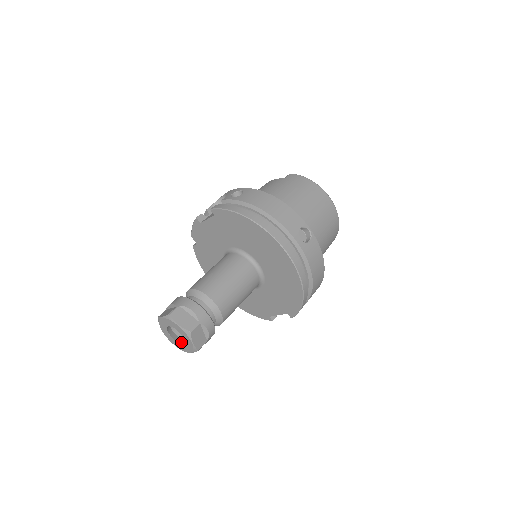
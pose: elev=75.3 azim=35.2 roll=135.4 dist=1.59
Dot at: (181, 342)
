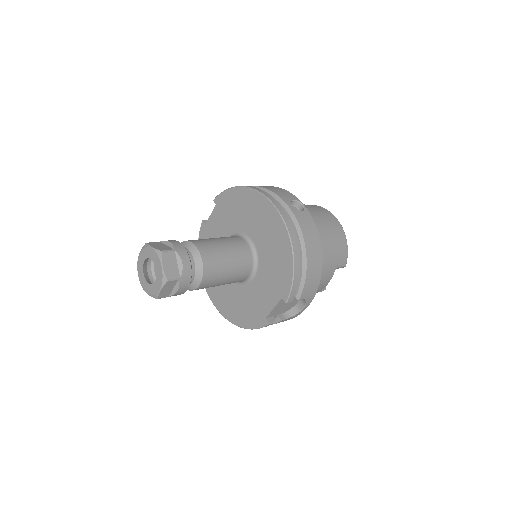
Dot at: (154, 285)
